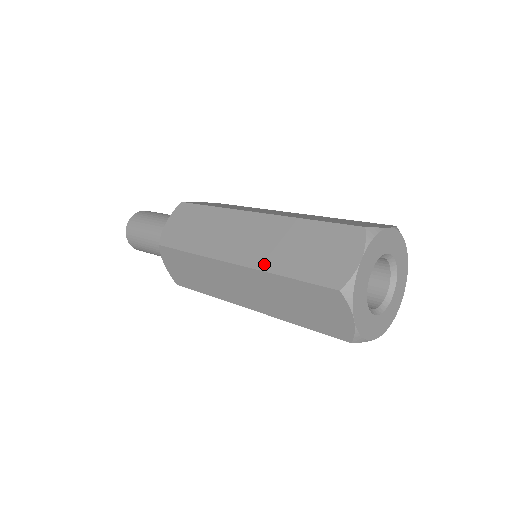
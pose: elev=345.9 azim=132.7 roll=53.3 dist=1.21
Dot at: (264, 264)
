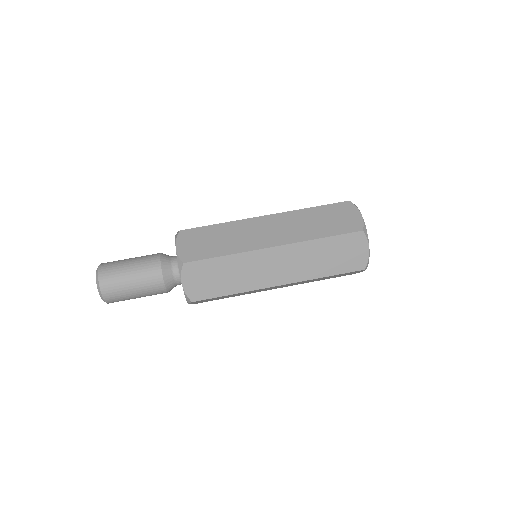
Dot at: (306, 276)
